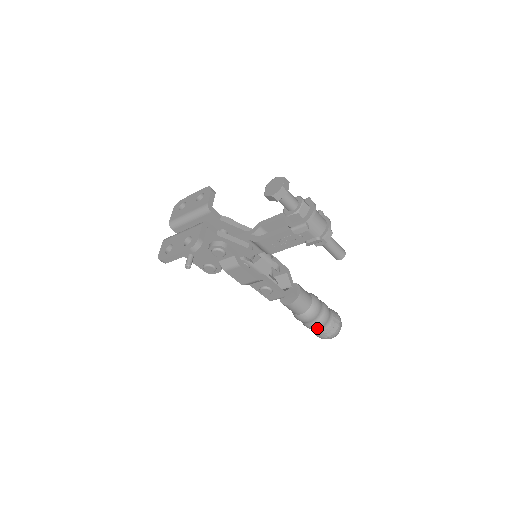
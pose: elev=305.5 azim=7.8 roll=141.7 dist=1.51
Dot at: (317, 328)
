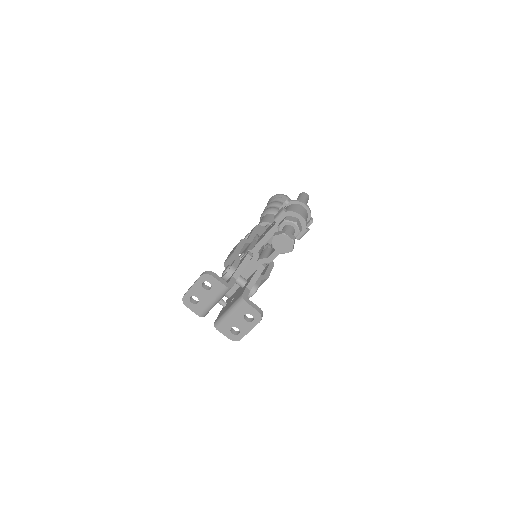
Dot at: occluded
